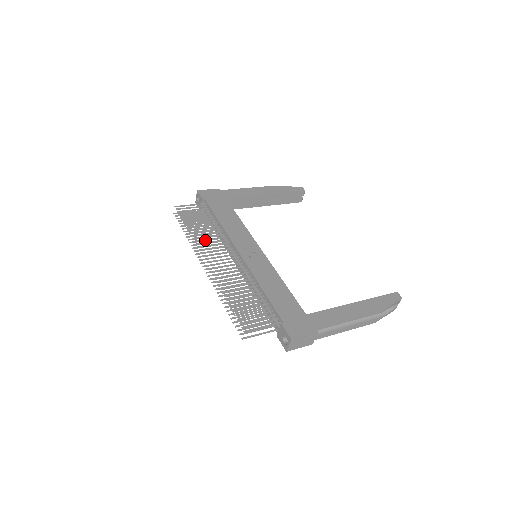
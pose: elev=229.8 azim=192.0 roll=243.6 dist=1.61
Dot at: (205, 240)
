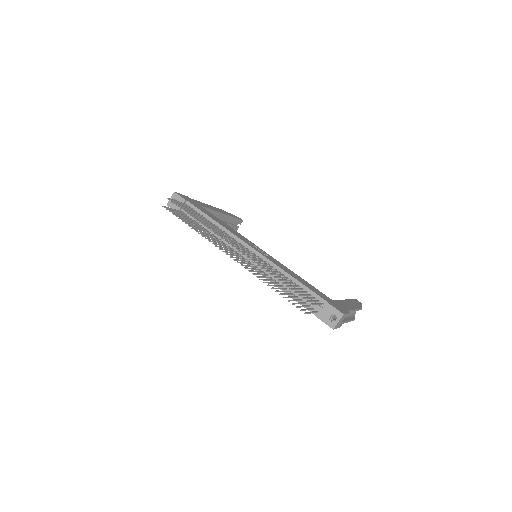
Dot at: occluded
